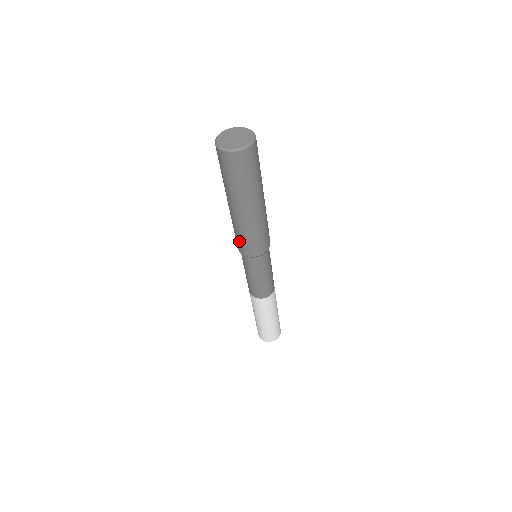
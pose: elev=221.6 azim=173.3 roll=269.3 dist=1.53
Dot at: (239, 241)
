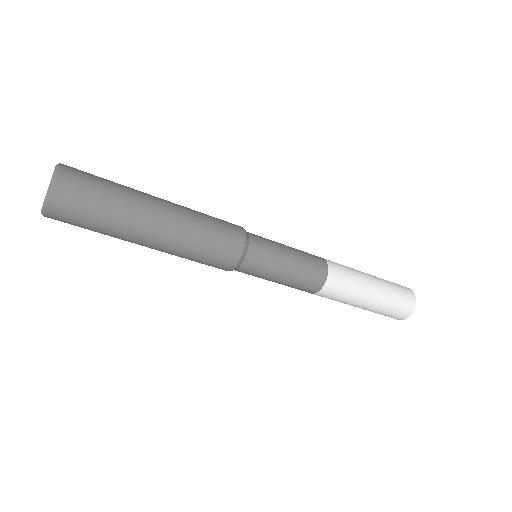
Dot at: occluded
